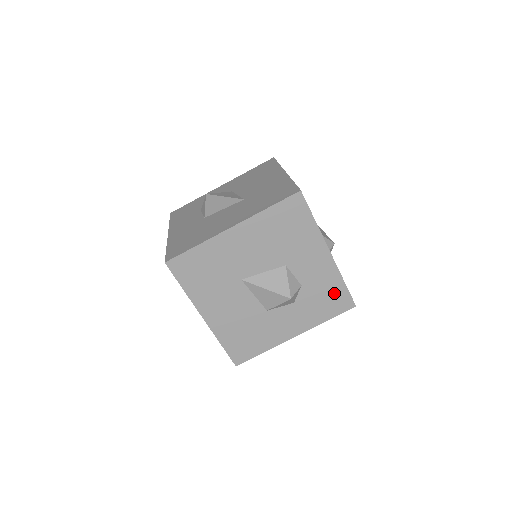
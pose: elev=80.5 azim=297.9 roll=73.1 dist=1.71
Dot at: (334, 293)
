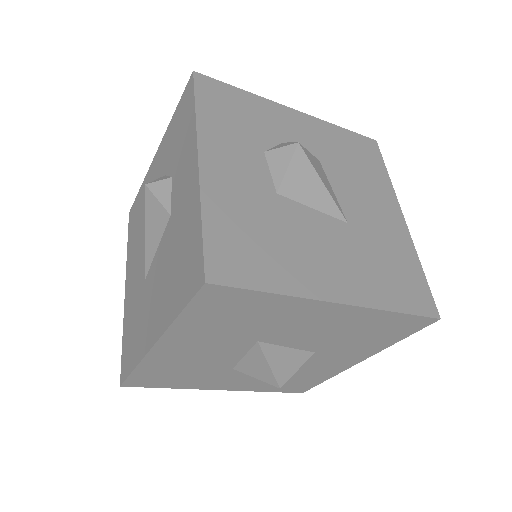
Dot at: (306, 382)
